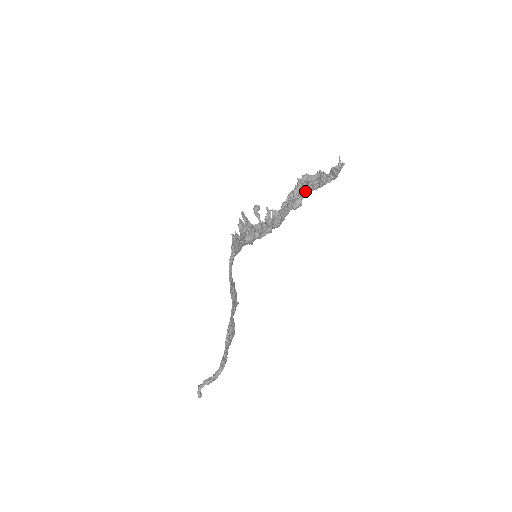
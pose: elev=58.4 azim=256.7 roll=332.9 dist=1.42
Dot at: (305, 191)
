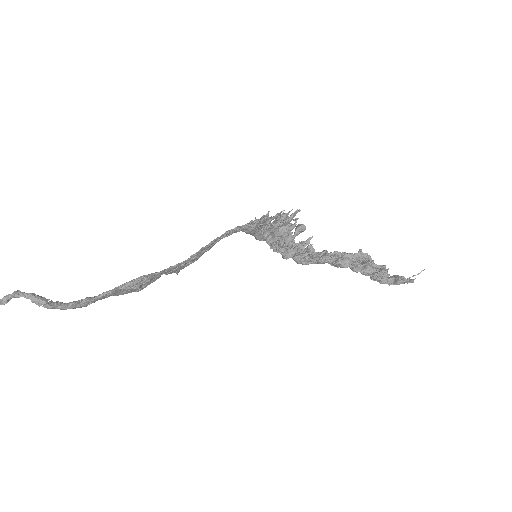
Dot at: (356, 264)
